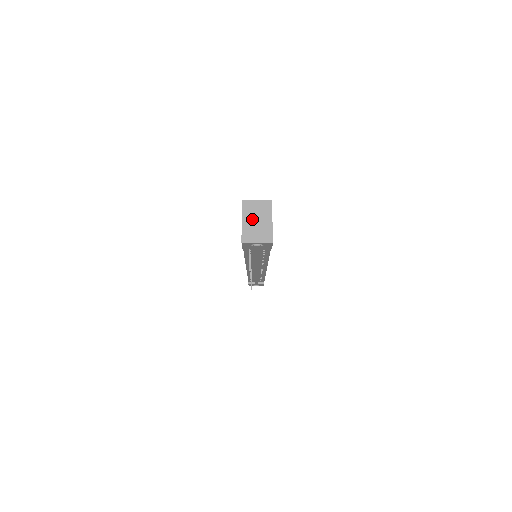
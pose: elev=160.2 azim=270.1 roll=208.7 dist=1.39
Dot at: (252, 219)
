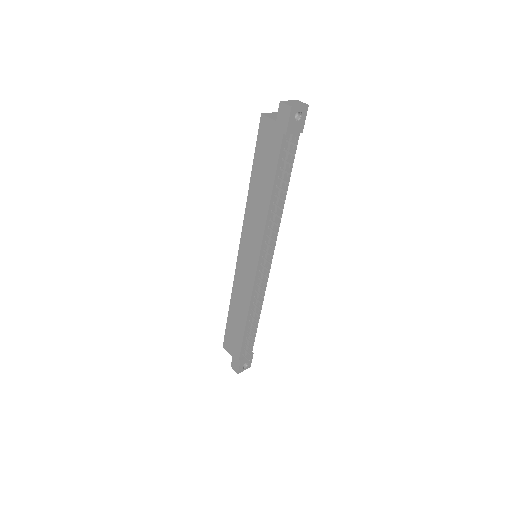
Dot at: occluded
